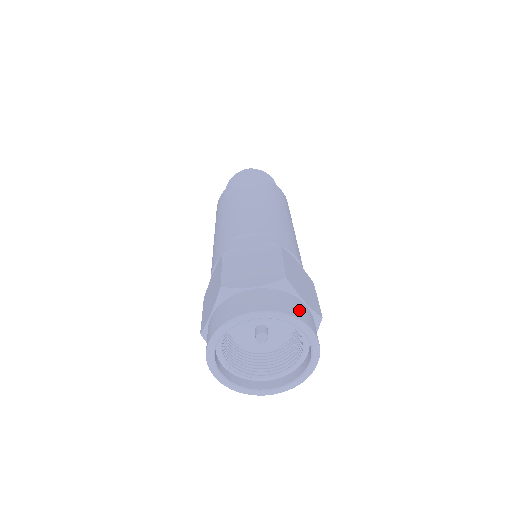
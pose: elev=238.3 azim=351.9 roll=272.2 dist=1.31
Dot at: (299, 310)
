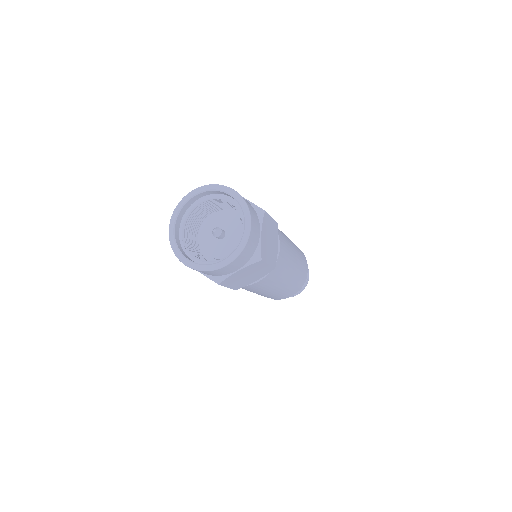
Dot at: (255, 219)
